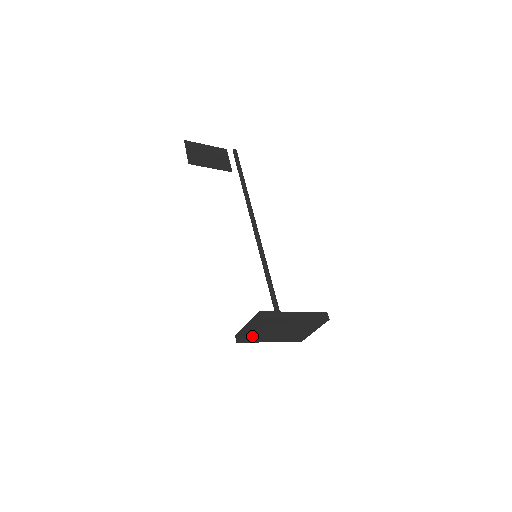
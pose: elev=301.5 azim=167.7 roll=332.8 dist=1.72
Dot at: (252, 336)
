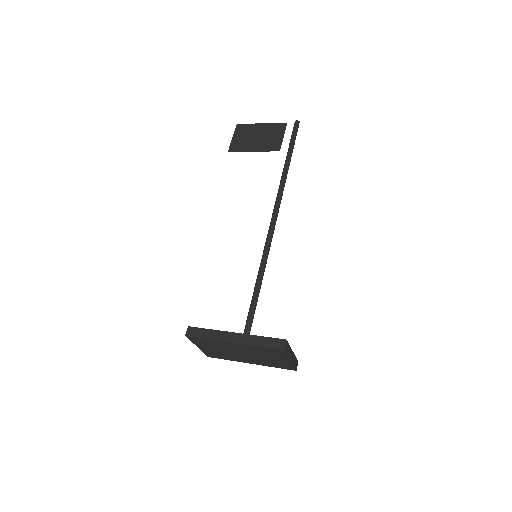
Dot at: (213, 353)
